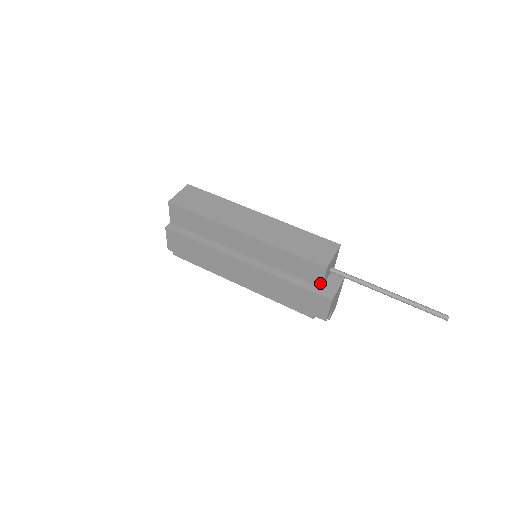
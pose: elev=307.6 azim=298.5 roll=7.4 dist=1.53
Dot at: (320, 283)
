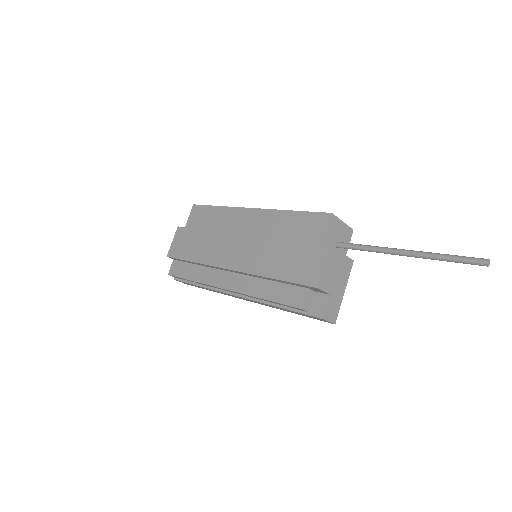
Dot at: (320, 240)
